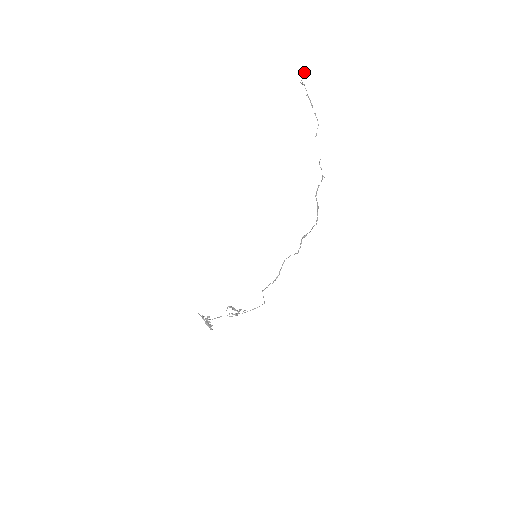
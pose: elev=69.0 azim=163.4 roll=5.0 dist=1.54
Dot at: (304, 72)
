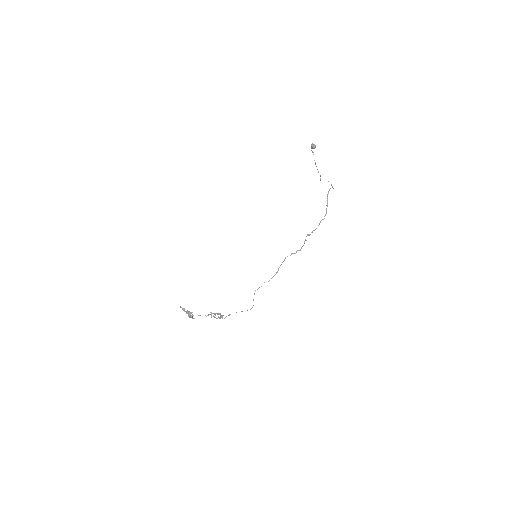
Dot at: occluded
